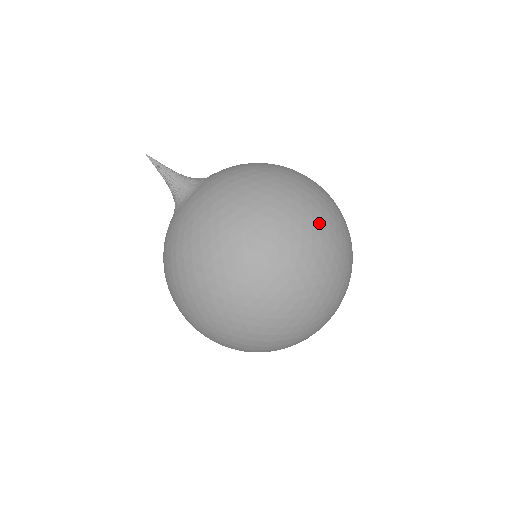
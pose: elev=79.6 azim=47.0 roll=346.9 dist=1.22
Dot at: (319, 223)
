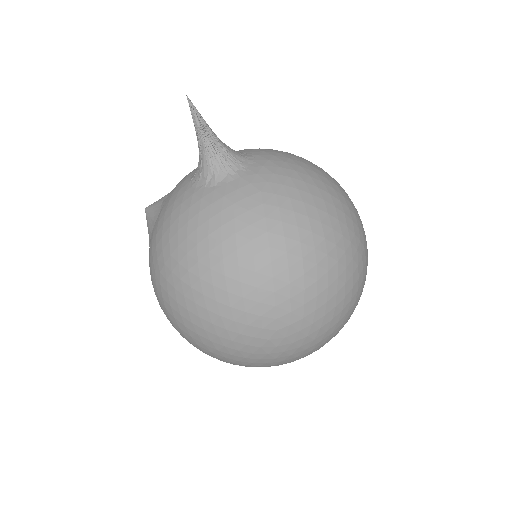
Dot at: occluded
